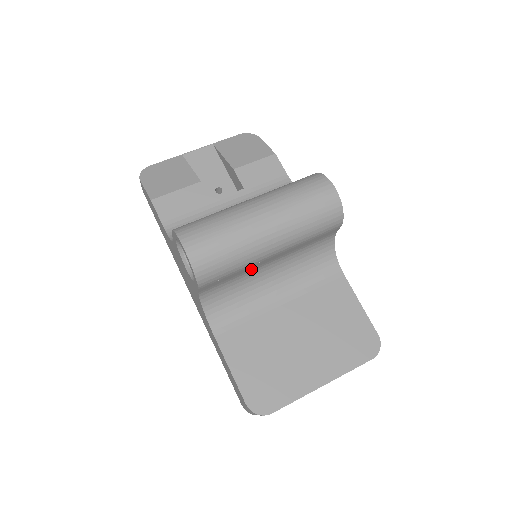
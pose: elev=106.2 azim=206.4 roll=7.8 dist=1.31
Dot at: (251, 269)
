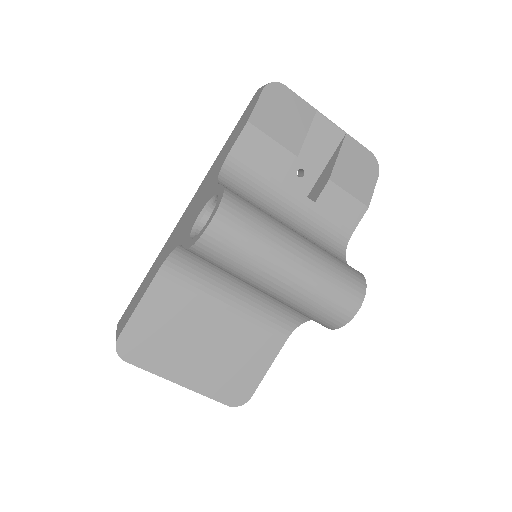
Dot at: occluded
